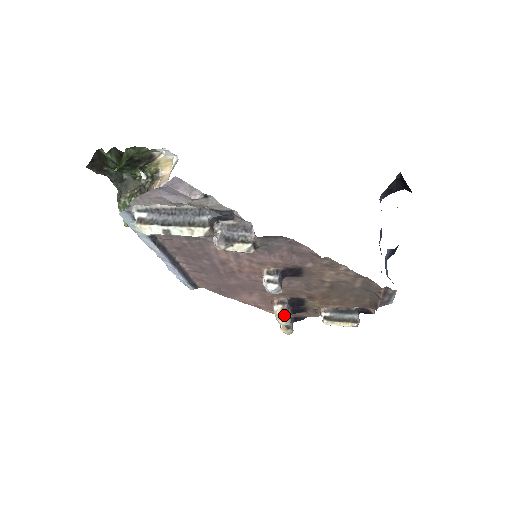
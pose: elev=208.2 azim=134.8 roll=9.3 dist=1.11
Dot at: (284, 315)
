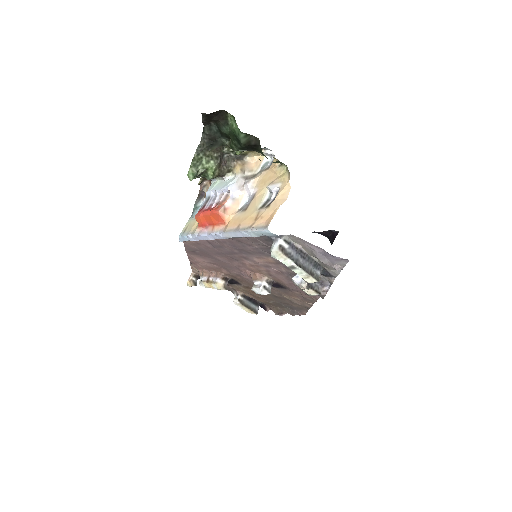
Dot at: (222, 289)
